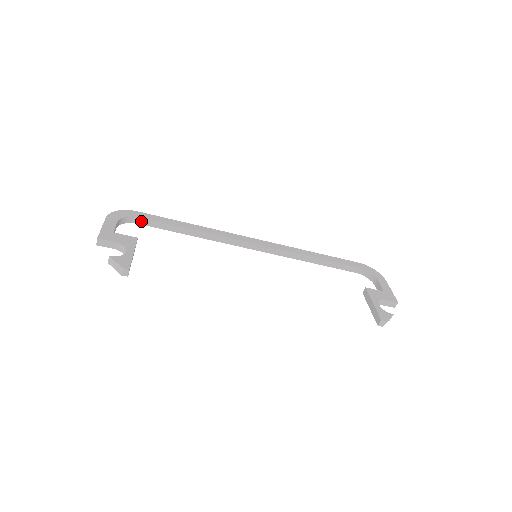
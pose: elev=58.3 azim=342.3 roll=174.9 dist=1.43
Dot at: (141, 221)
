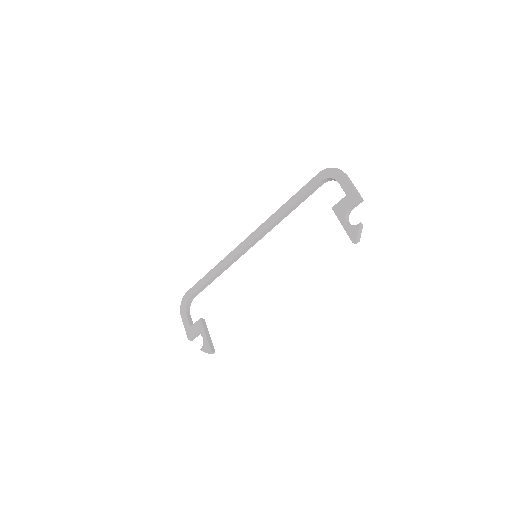
Dot at: (194, 296)
